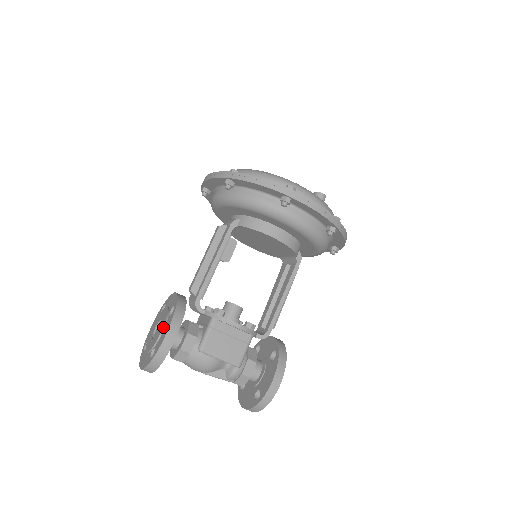
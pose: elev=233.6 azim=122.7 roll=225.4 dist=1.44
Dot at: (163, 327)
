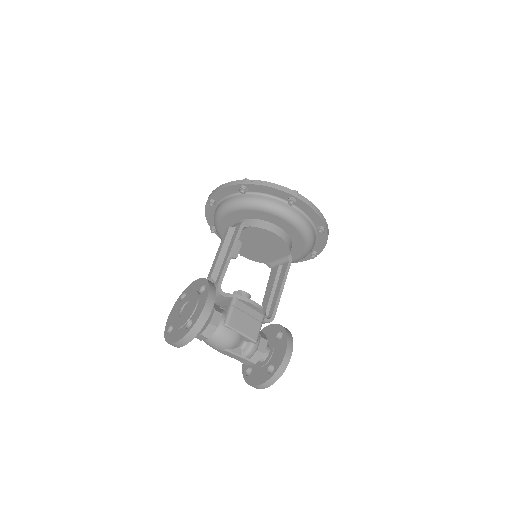
Dot at: (197, 301)
